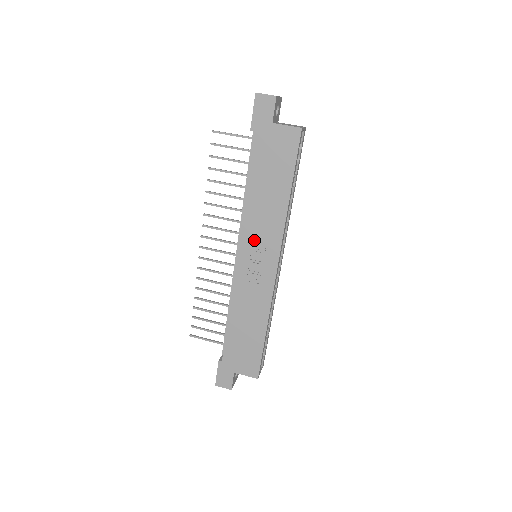
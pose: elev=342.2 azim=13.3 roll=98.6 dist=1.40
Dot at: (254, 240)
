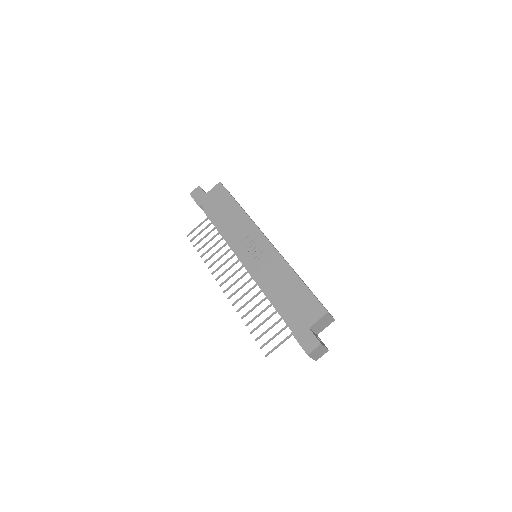
Dot at: (242, 242)
